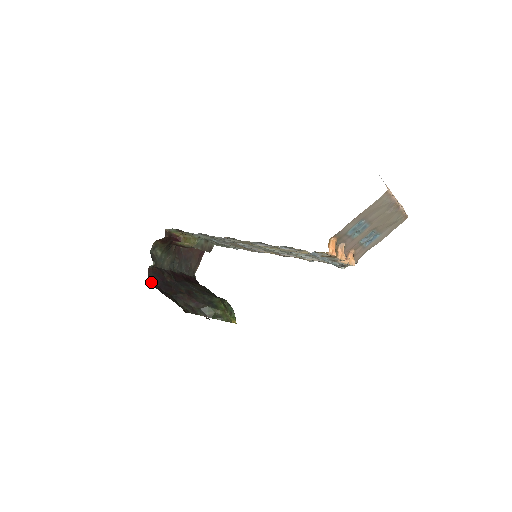
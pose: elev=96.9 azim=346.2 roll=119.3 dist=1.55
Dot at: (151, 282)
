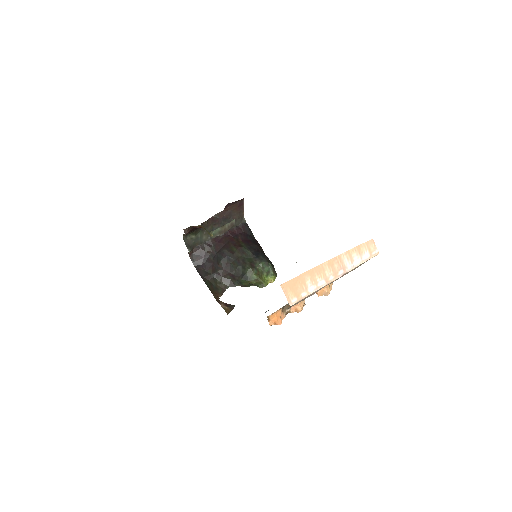
Dot at: (194, 264)
